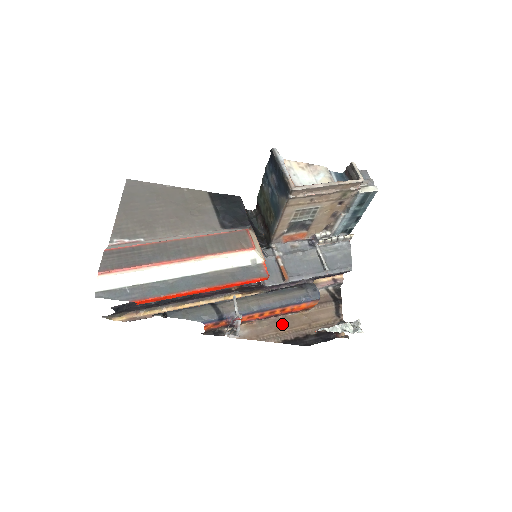
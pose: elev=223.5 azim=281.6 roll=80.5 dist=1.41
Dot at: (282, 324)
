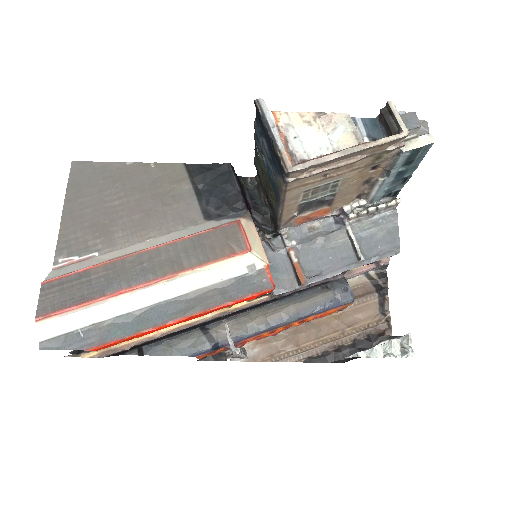
Dot at: (304, 334)
